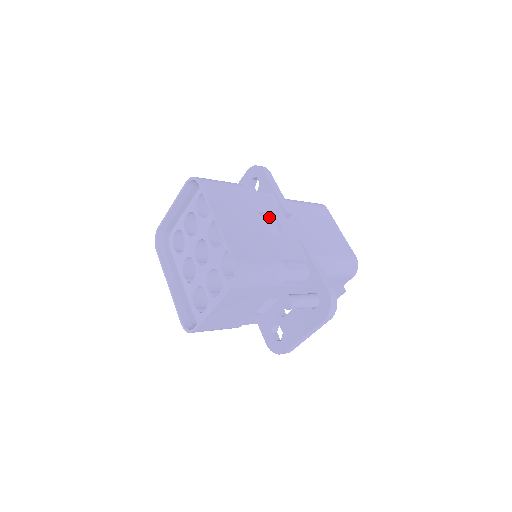
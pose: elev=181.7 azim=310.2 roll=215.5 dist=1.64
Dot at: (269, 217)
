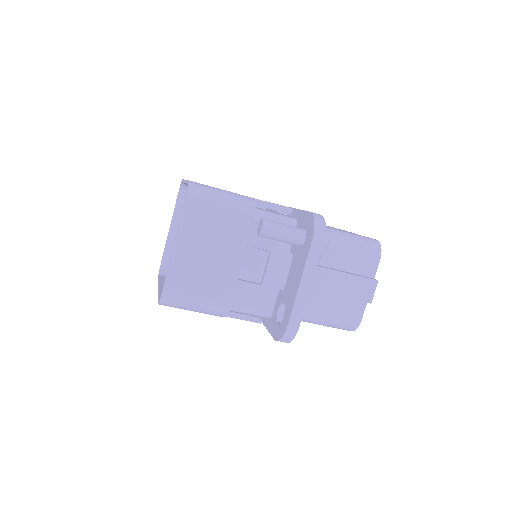
Dot at: occluded
